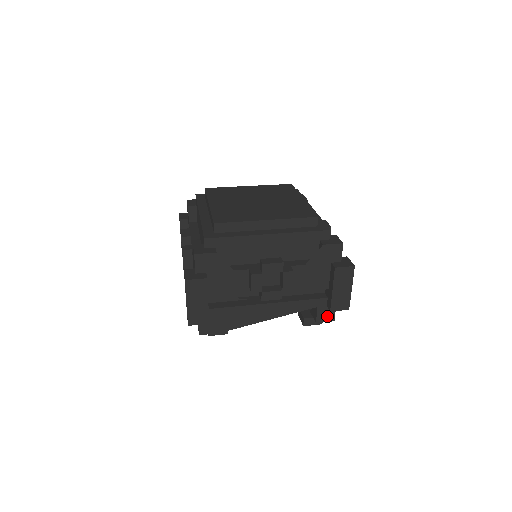
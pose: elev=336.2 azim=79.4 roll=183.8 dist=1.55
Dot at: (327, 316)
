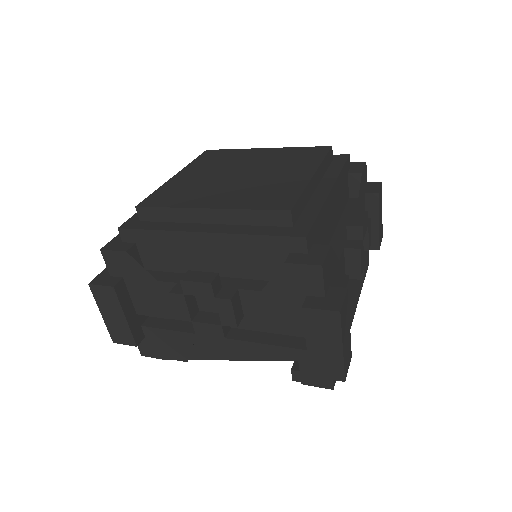
Dot at: (319, 379)
